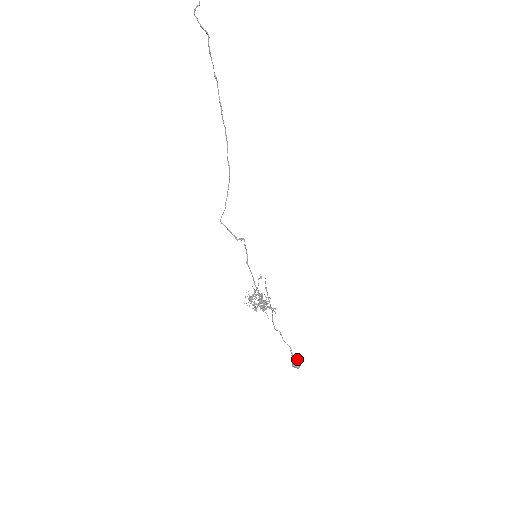
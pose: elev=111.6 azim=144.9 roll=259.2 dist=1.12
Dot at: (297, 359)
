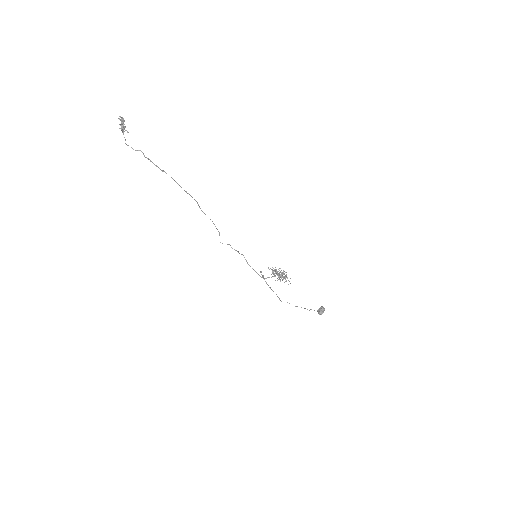
Dot at: (318, 310)
